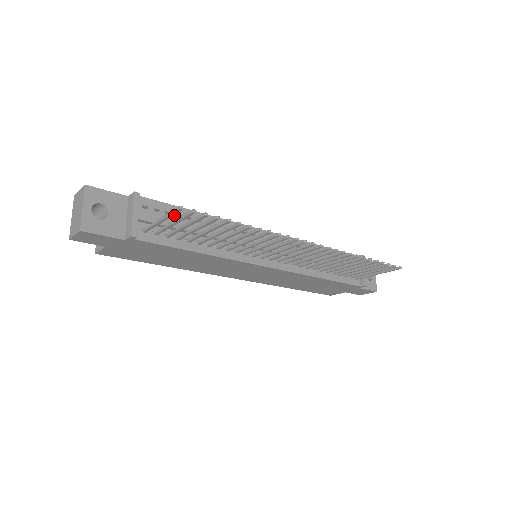
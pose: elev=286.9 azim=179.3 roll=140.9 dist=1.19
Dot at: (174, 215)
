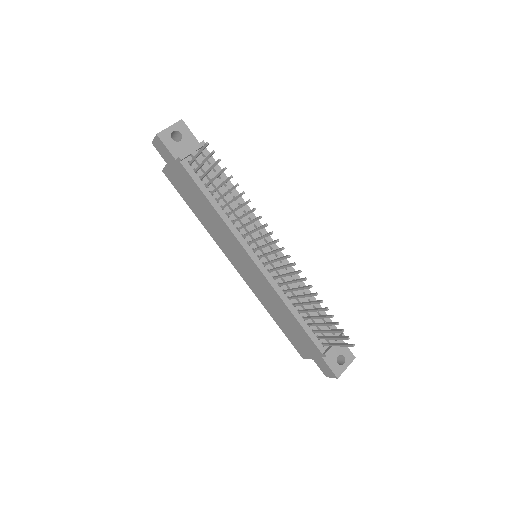
Dot at: occluded
